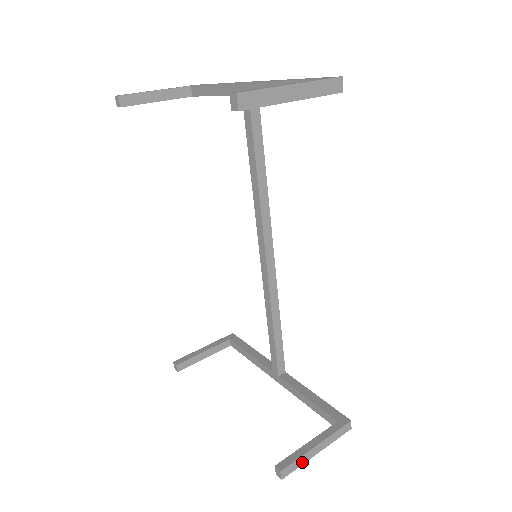
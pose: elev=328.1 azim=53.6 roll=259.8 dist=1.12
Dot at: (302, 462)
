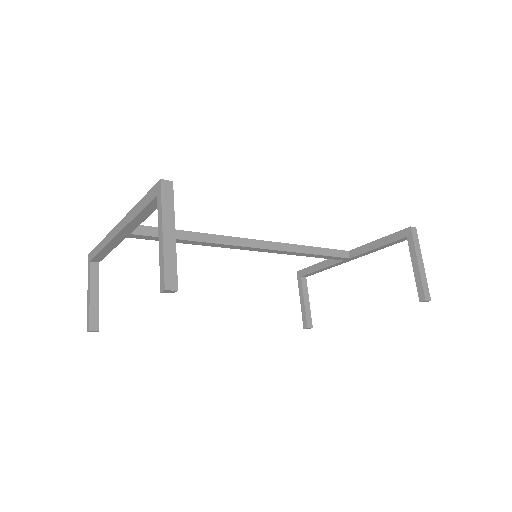
Dot at: (425, 280)
